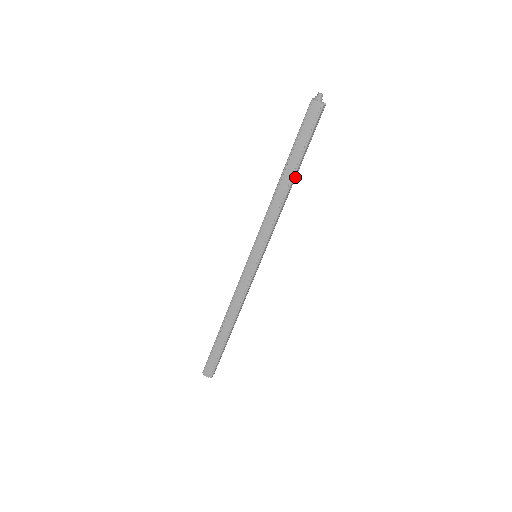
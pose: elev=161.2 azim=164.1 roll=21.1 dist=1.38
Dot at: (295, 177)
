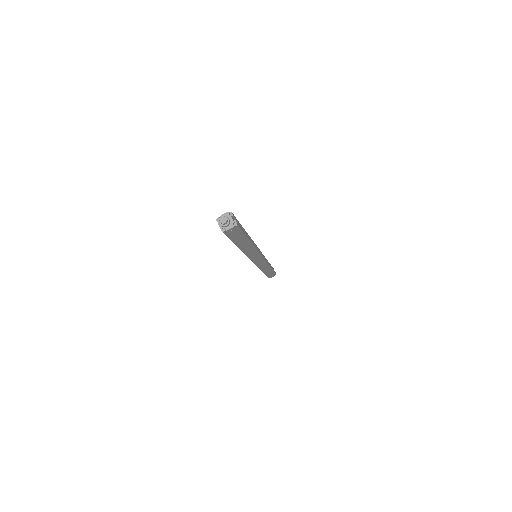
Dot at: (247, 235)
